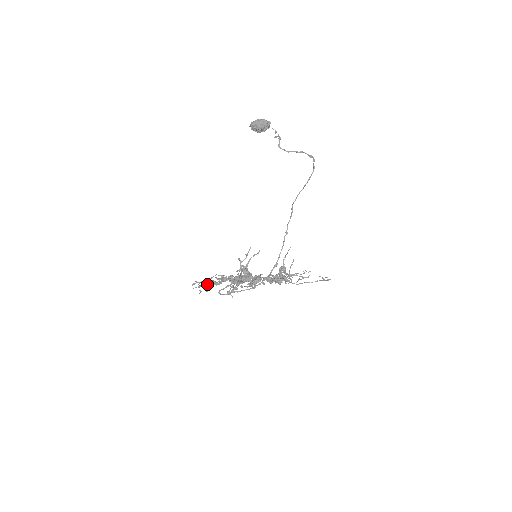
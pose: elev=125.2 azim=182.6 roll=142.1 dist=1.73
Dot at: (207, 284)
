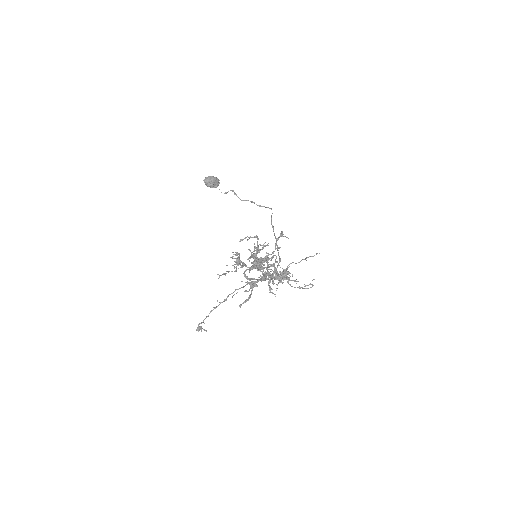
Dot at: (238, 257)
